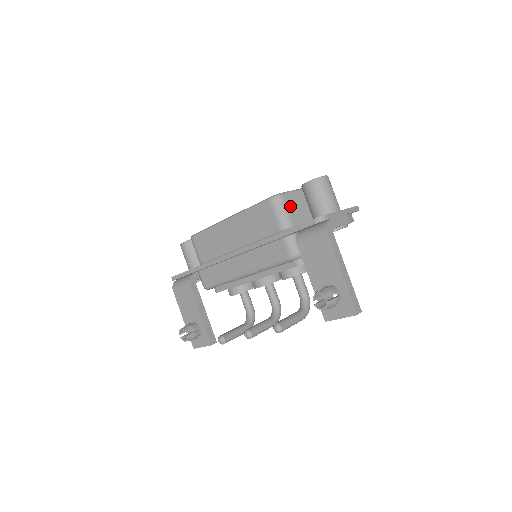
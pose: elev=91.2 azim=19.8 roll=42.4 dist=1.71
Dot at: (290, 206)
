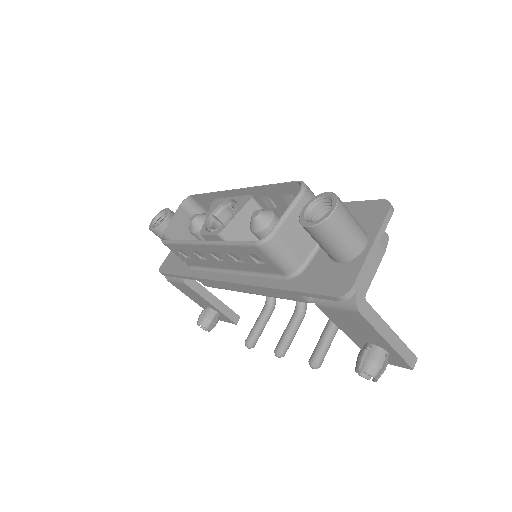
Dot at: (289, 242)
